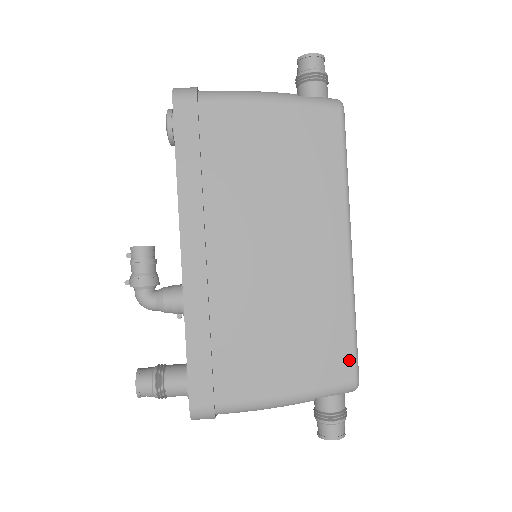
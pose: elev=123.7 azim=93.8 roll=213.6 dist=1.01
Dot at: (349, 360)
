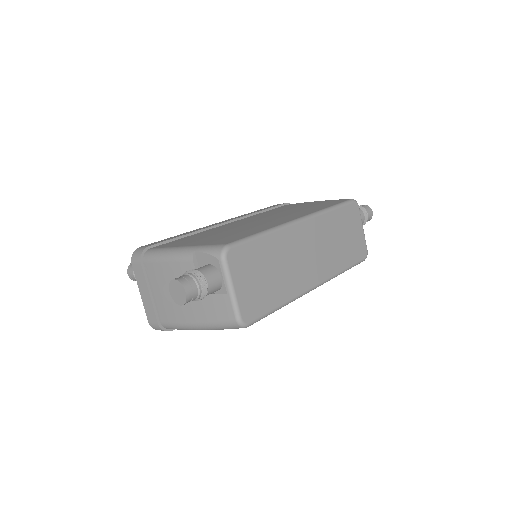
Dot at: (236, 240)
